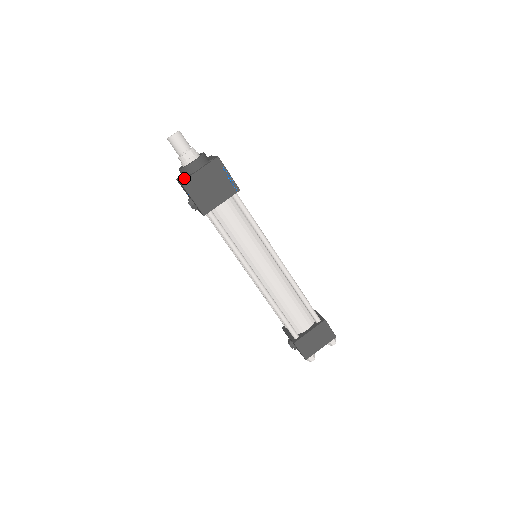
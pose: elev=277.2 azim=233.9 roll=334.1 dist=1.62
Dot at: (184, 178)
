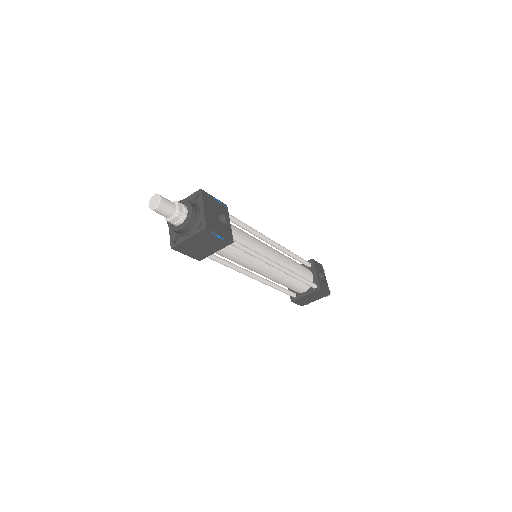
Dot at: (174, 237)
